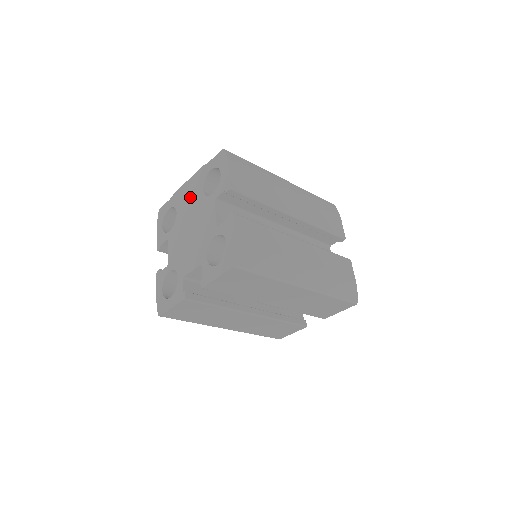
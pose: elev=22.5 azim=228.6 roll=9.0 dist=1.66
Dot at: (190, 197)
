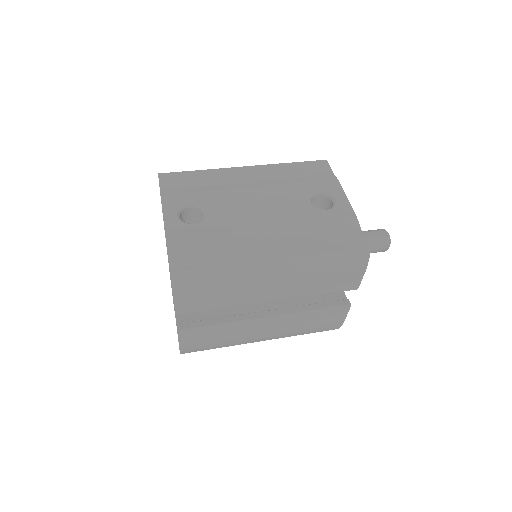
Dot at: occluded
